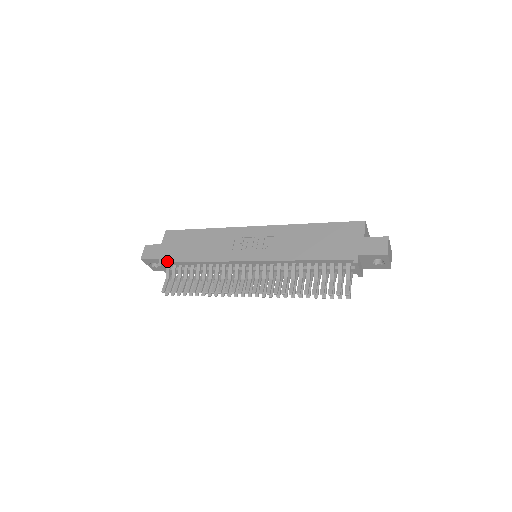
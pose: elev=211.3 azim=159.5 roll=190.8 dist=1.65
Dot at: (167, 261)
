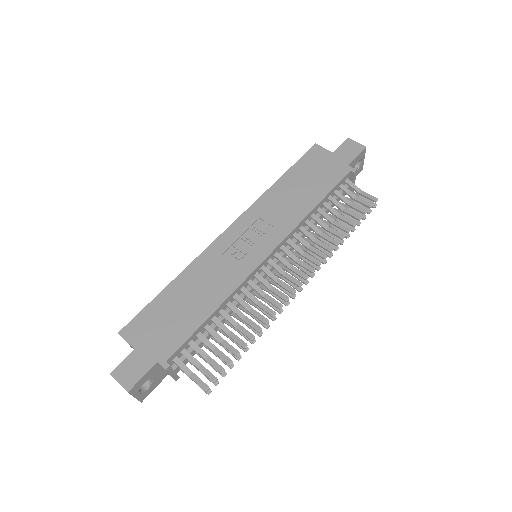
Dot at: (172, 352)
